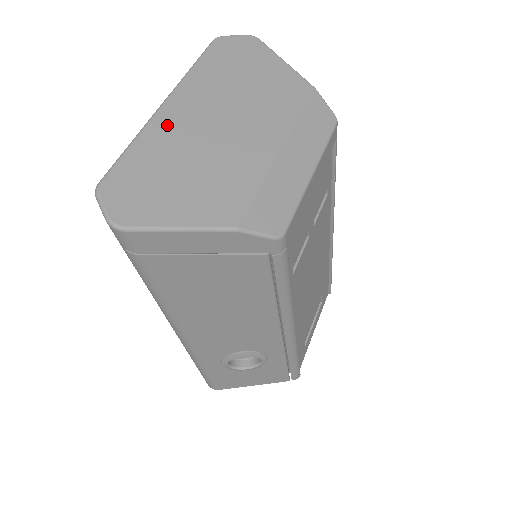
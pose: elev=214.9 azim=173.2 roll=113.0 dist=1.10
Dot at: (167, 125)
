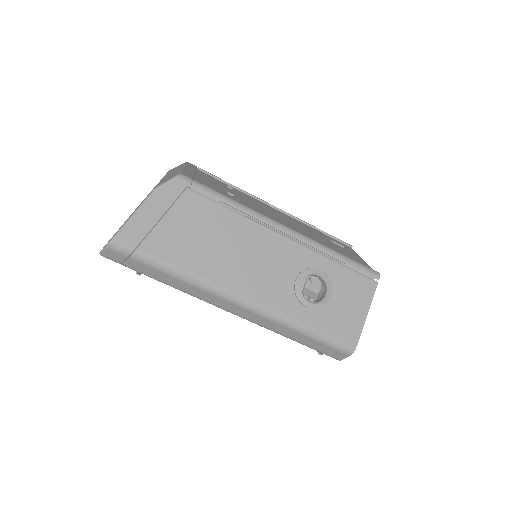
Dot at: occluded
